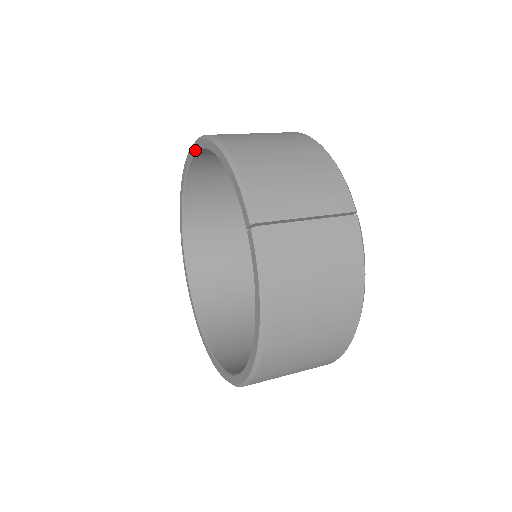
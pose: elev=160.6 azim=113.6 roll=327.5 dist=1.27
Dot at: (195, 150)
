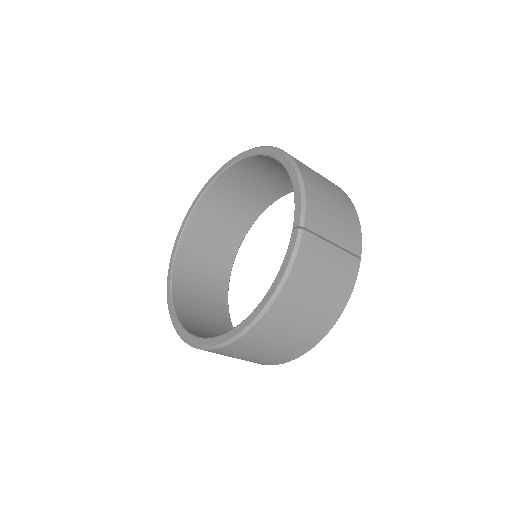
Dot at: (256, 153)
